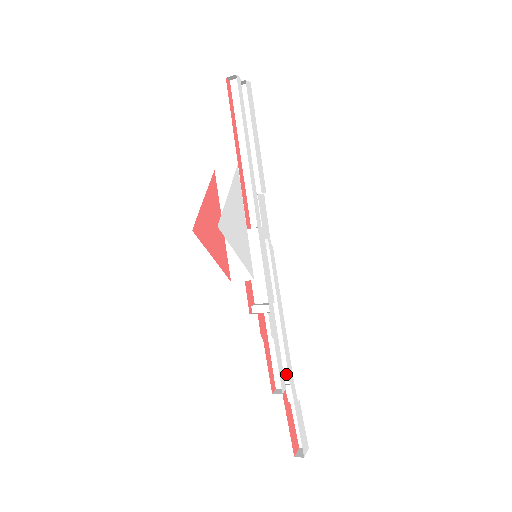
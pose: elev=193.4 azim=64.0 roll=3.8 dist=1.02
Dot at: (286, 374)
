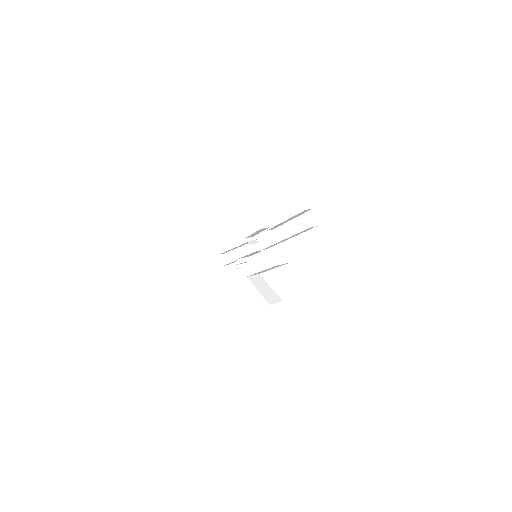
Dot at: (223, 253)
